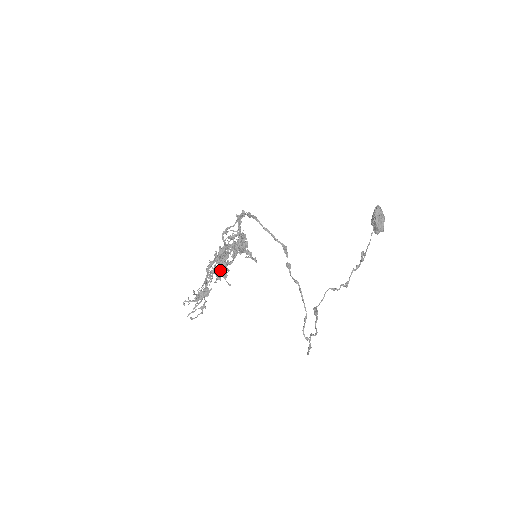
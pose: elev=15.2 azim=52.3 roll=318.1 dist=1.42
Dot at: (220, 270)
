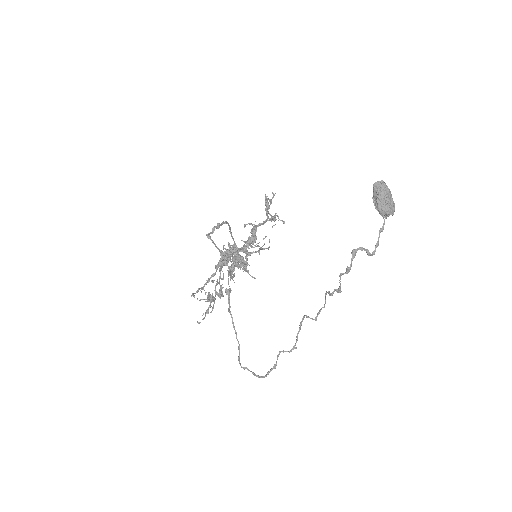
Dot at: occluded
